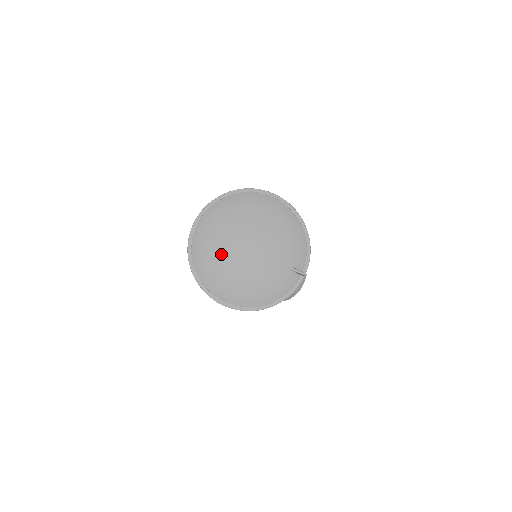
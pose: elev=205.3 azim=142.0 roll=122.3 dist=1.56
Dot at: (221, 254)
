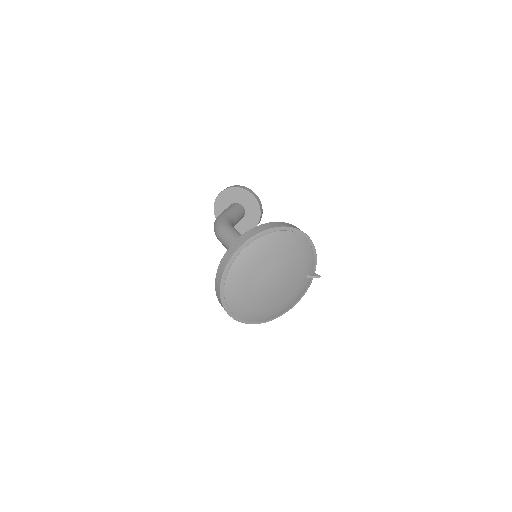
Dot at: (254, 297)
